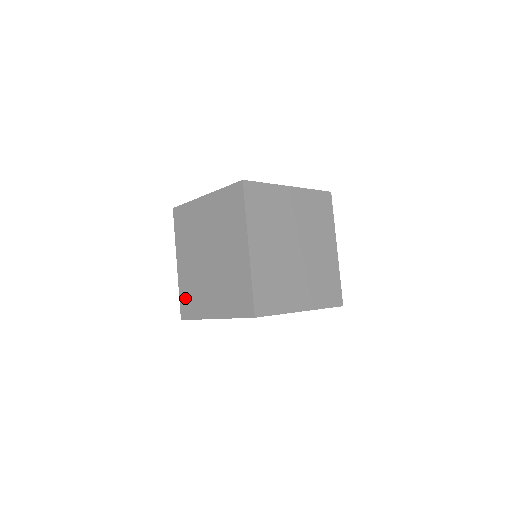
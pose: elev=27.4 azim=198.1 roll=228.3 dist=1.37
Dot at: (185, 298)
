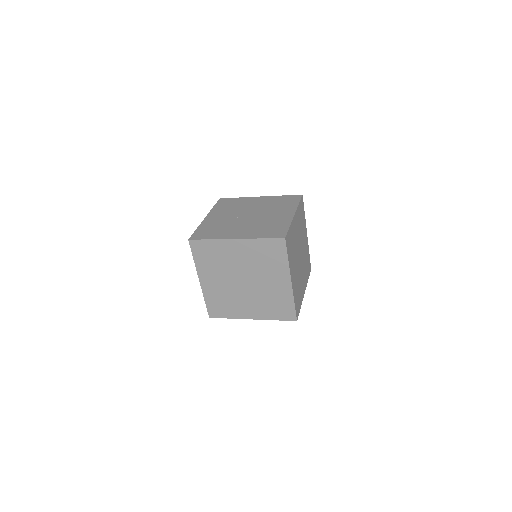
Dot at: occluded
